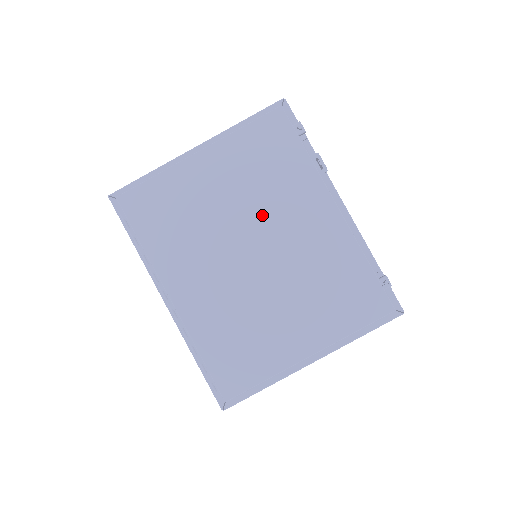
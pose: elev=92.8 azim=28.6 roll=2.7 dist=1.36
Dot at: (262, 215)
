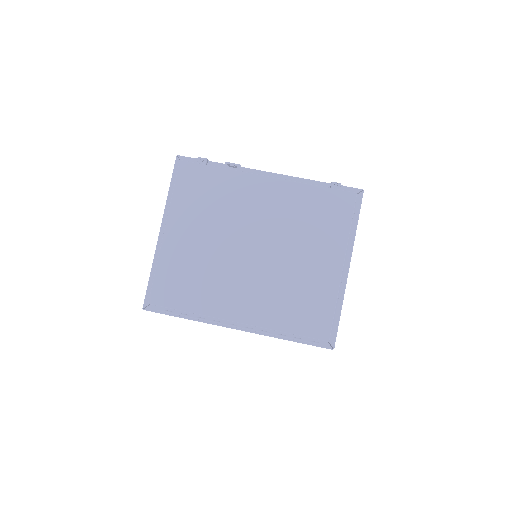
Dot at: (234, 224)
